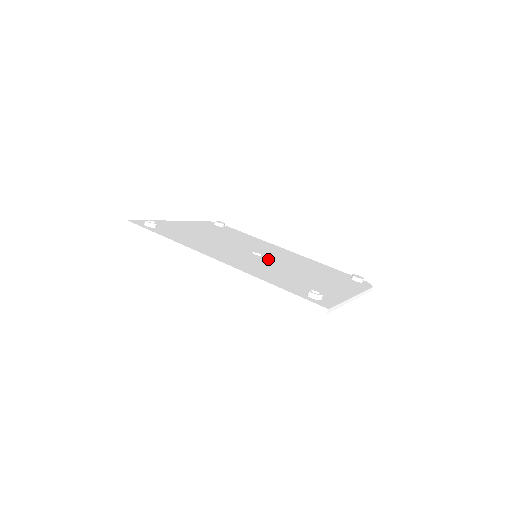
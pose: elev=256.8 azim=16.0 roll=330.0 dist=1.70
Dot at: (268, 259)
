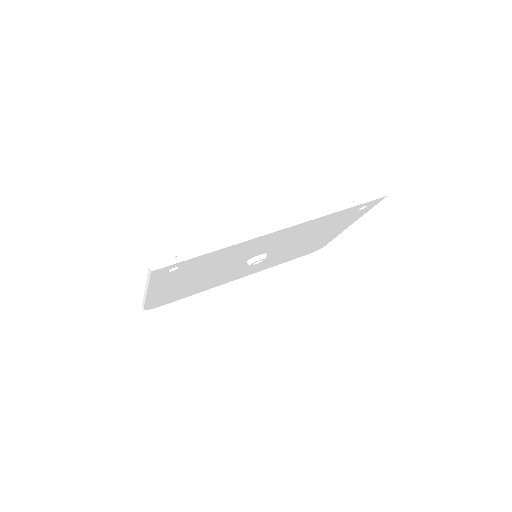
Dot at: occluded
